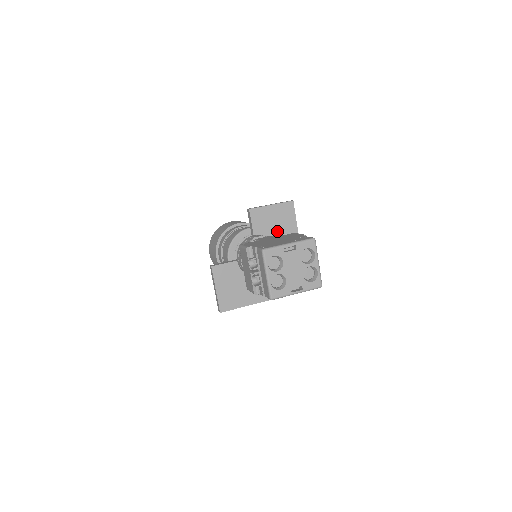
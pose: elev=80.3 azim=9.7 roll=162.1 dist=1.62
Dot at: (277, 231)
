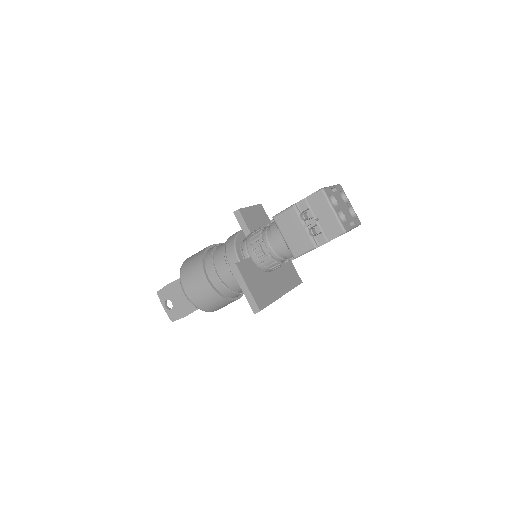
Dot at: occluded
